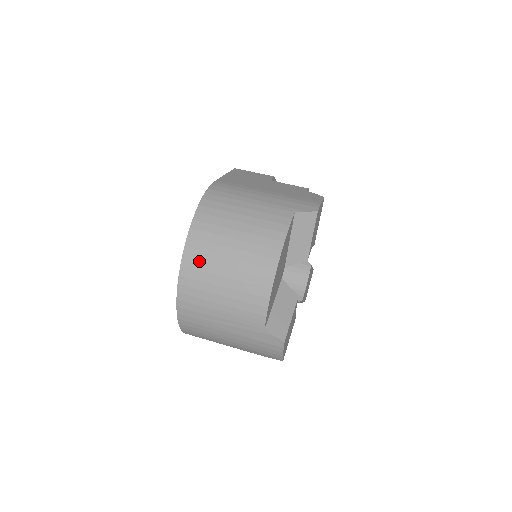
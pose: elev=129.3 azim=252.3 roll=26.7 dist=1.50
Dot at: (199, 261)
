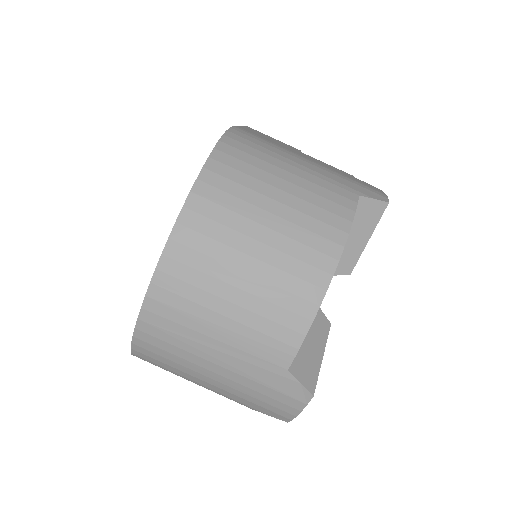
Dot at: (204, 236)
